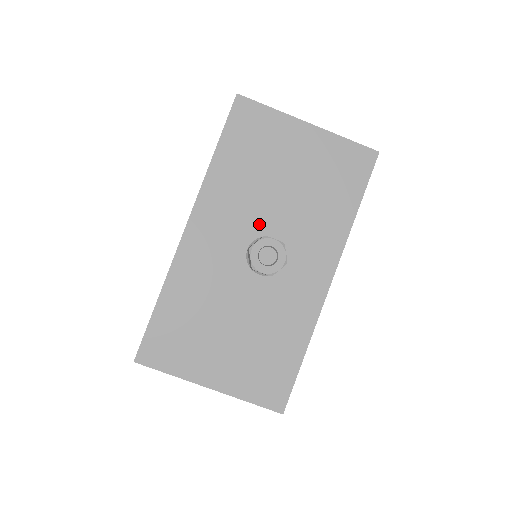
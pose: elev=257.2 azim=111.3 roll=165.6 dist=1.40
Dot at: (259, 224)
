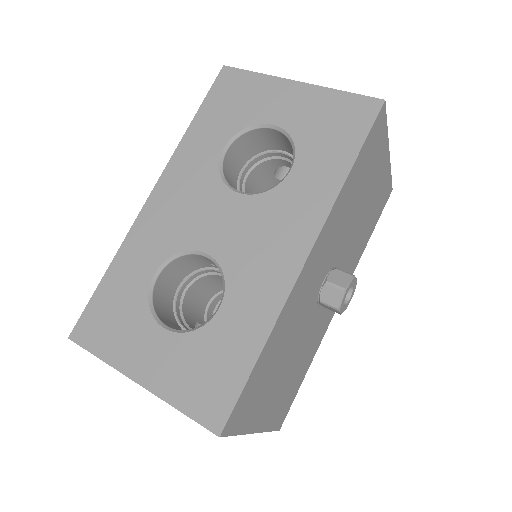
Dot at: (337, 254)
